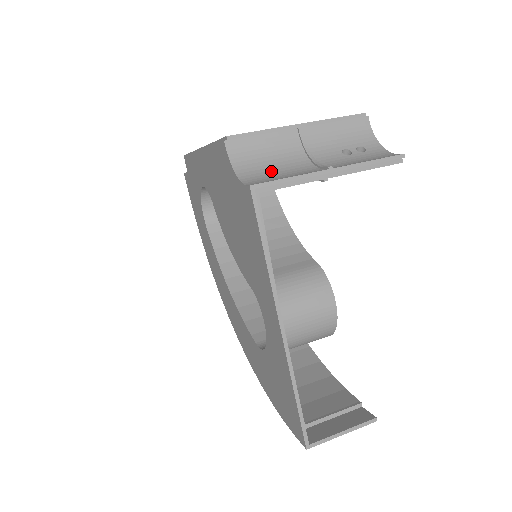
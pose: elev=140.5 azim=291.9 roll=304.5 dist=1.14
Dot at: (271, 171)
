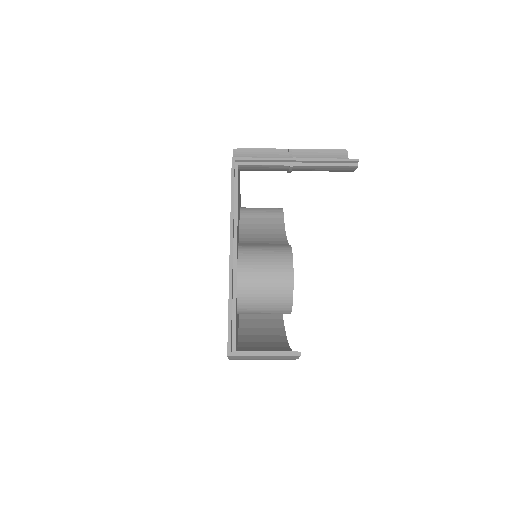
Dot at: occluded
